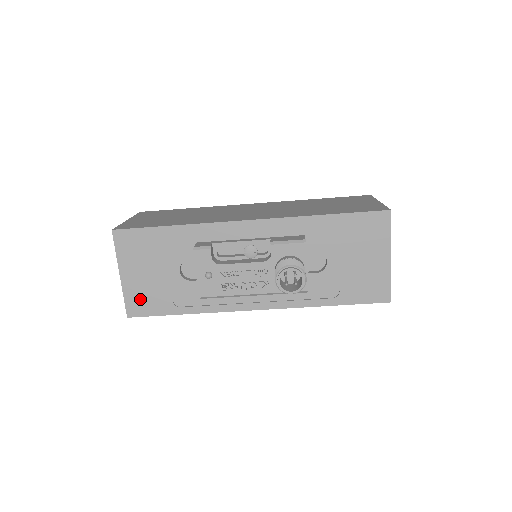
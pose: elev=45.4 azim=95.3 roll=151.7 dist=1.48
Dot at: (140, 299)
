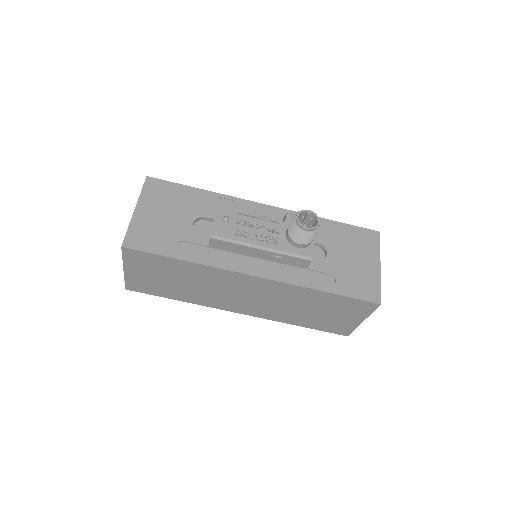
Dot at: (144, 234)
